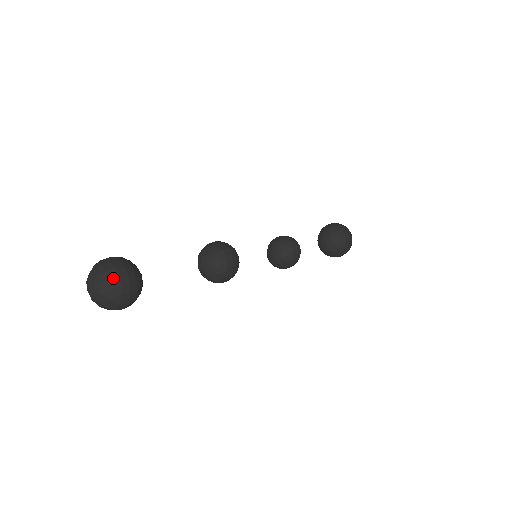
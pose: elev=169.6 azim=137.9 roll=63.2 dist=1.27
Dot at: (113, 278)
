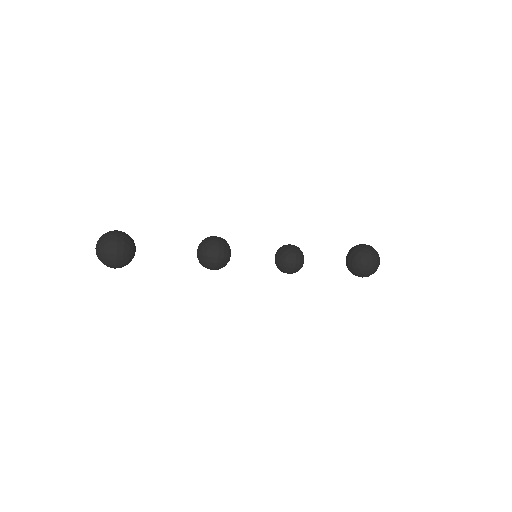
Dot at: (106, 253)
